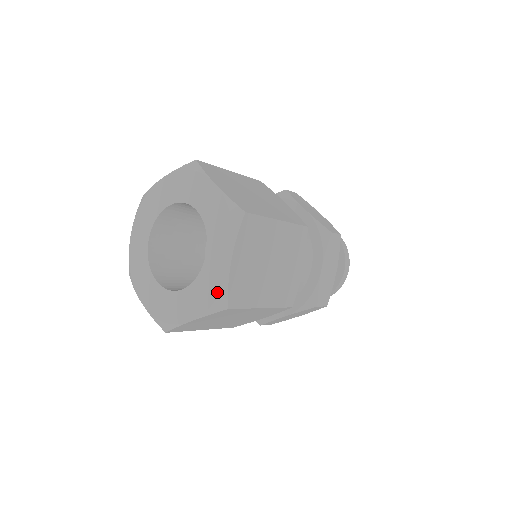
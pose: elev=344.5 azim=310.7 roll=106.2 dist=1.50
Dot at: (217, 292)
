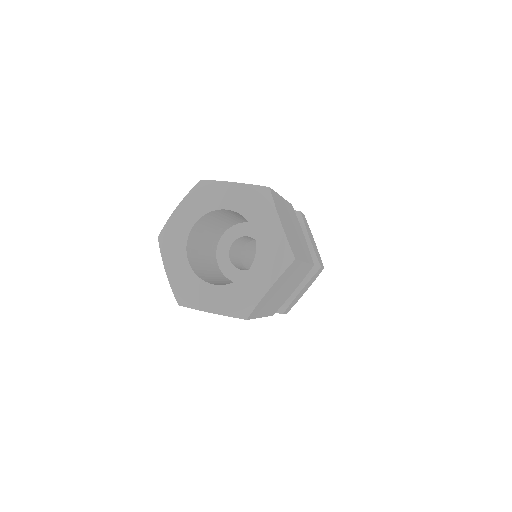
Dot at: (245, 305)
